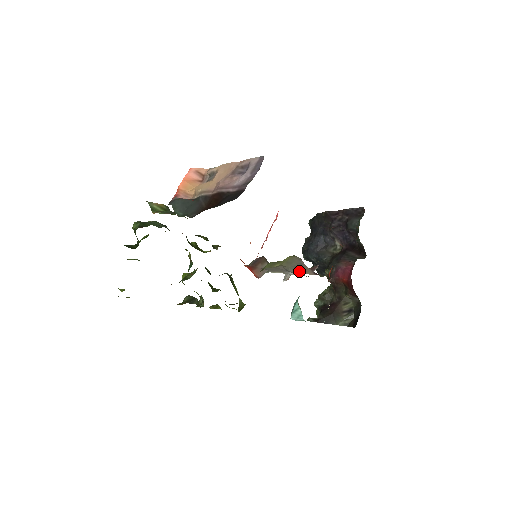
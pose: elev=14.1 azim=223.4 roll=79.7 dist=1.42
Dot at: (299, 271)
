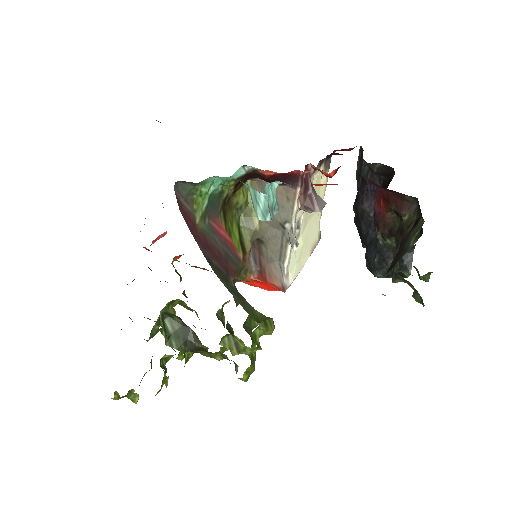
Dot at: (284, 209)
